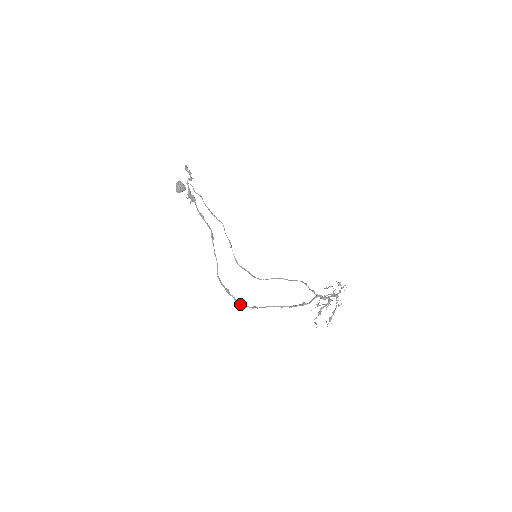
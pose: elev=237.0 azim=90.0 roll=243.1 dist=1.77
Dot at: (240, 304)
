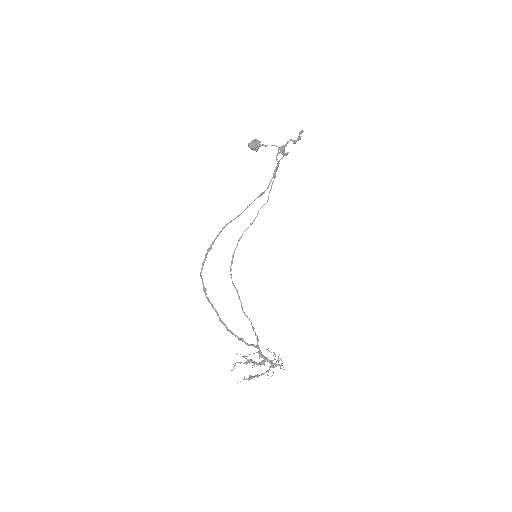
Dot at: (201, 272)
